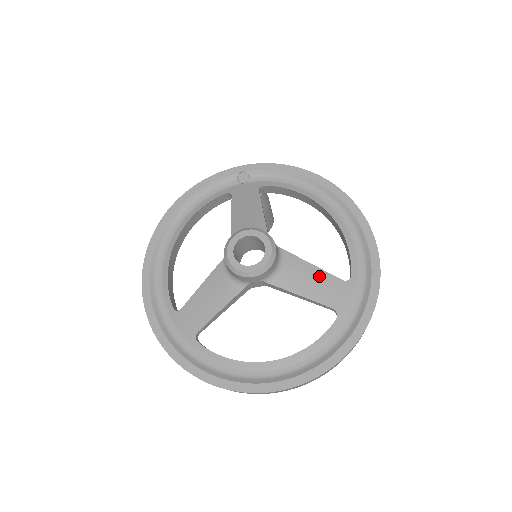
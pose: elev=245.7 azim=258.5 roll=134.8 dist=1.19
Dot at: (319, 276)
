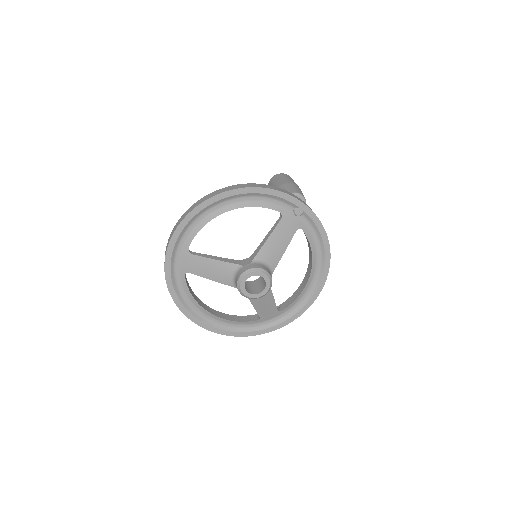
Dot at: (271, 304)
